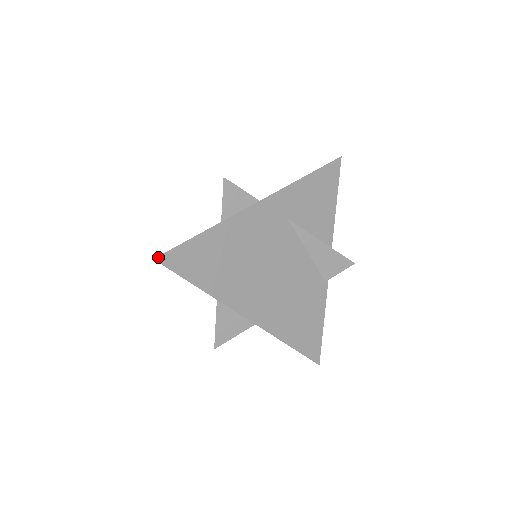
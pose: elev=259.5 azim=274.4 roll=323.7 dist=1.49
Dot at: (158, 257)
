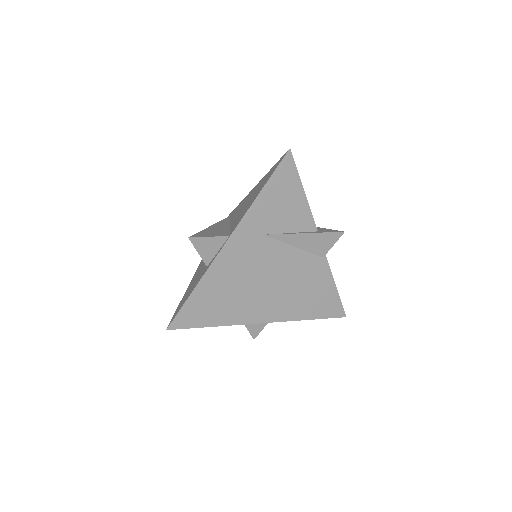
Dot at: (169, 327)
